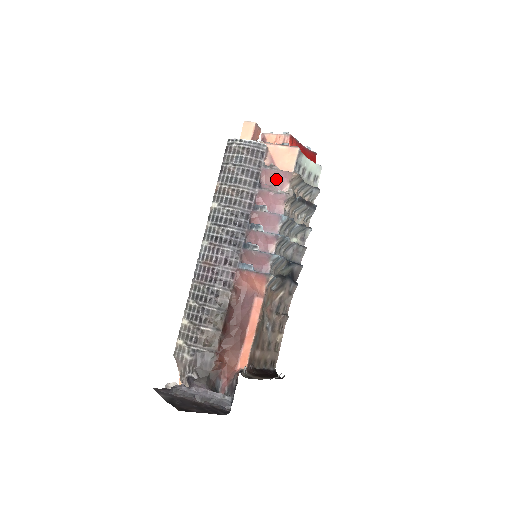
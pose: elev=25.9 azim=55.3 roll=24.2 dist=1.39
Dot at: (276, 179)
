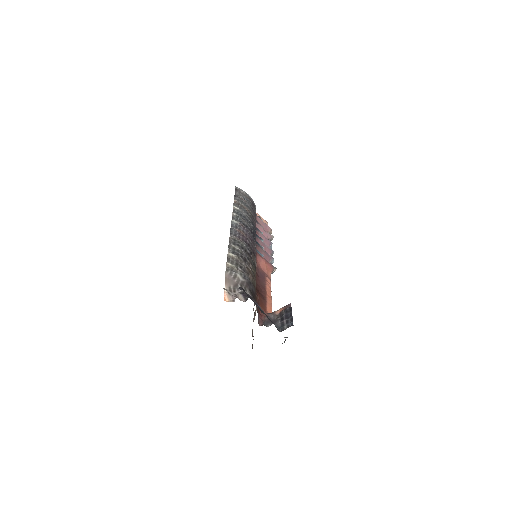
Dot at: (263, 226)
